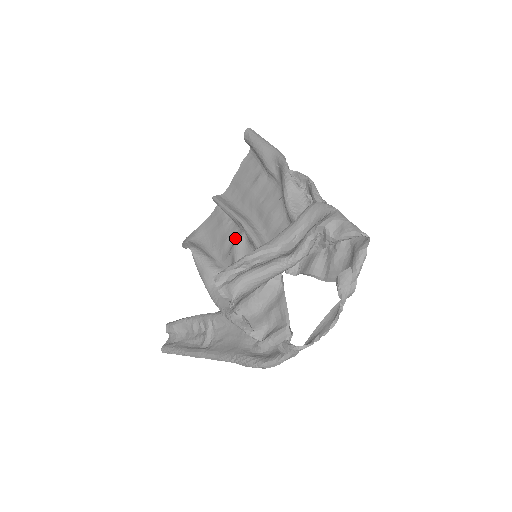
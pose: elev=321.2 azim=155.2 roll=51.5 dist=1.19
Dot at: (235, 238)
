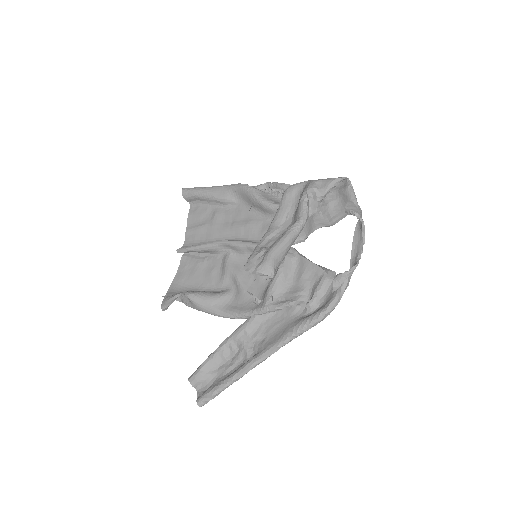
Dot at: (221, 264)
